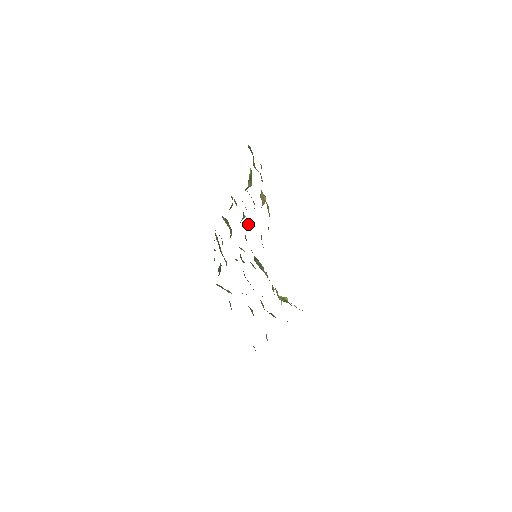
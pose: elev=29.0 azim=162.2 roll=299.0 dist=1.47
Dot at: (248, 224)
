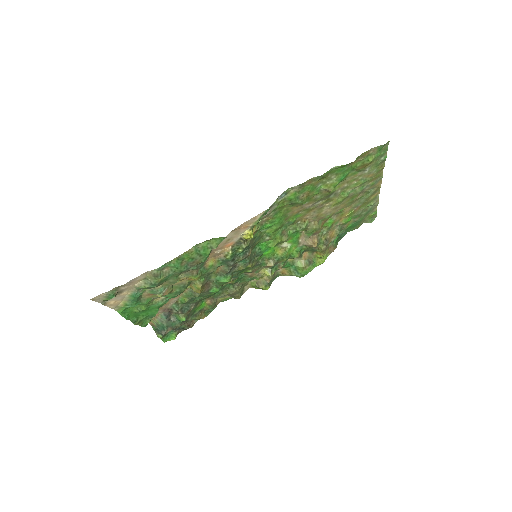
Dot at: (273, 264)
